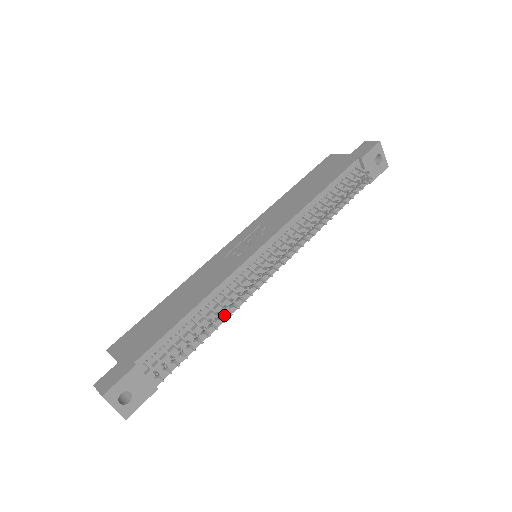
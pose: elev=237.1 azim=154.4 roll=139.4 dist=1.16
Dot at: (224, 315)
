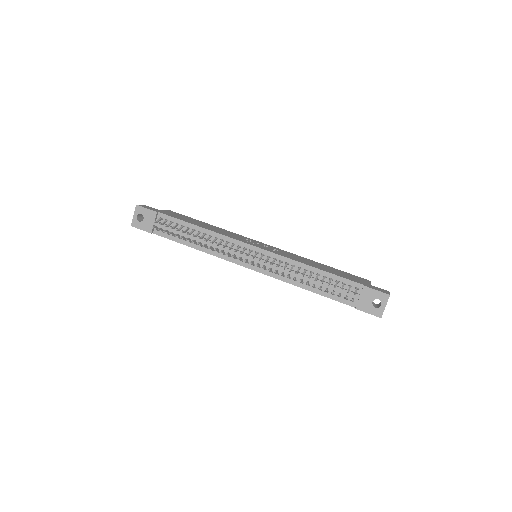
Dot at: (206, 249)
